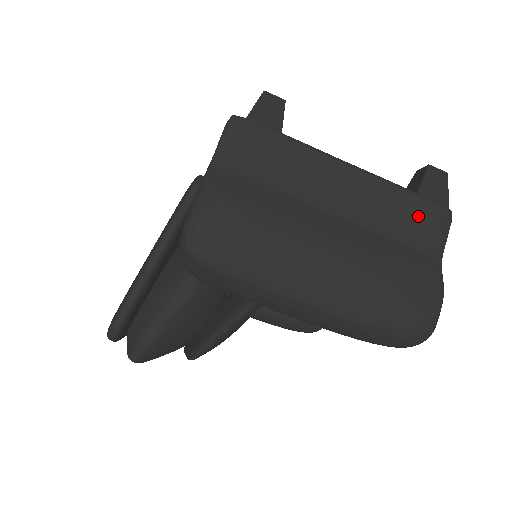
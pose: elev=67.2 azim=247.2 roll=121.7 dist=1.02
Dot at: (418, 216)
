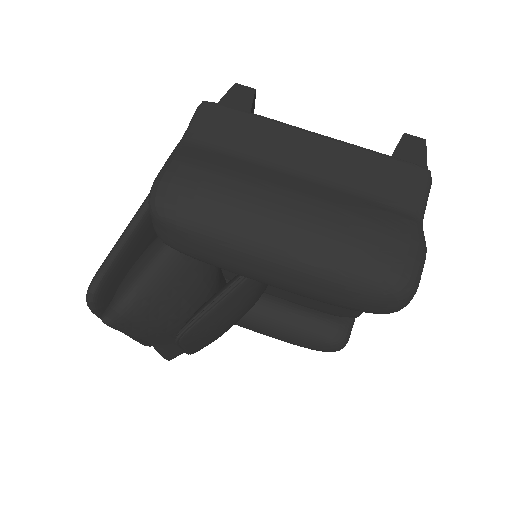
Dot at: (390, 175)
